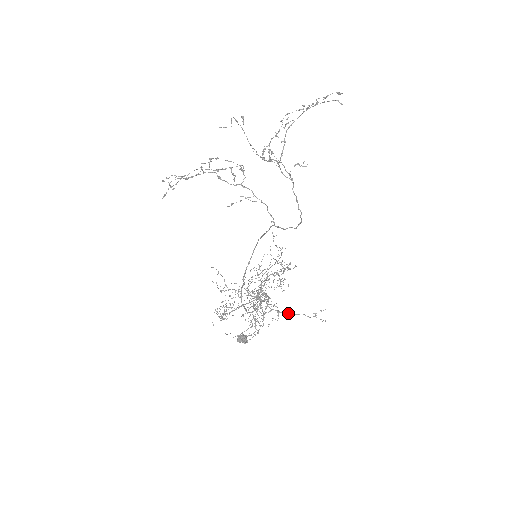
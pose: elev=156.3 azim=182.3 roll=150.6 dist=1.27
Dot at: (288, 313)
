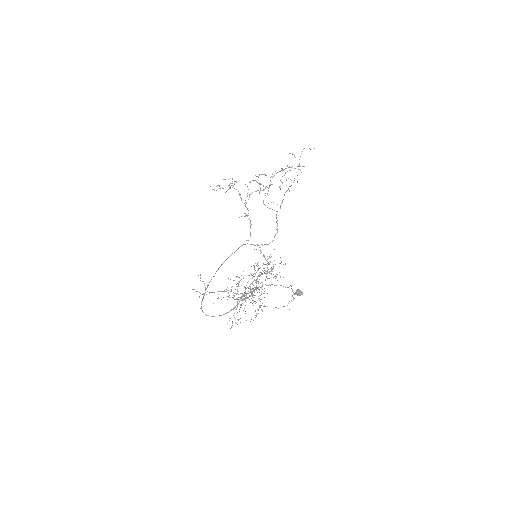
Dot at: (265, 306)
